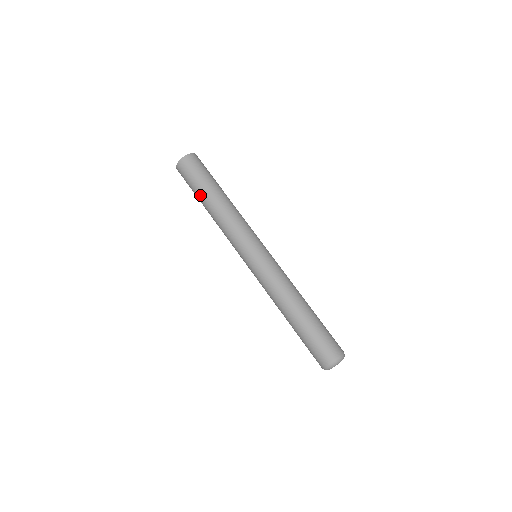
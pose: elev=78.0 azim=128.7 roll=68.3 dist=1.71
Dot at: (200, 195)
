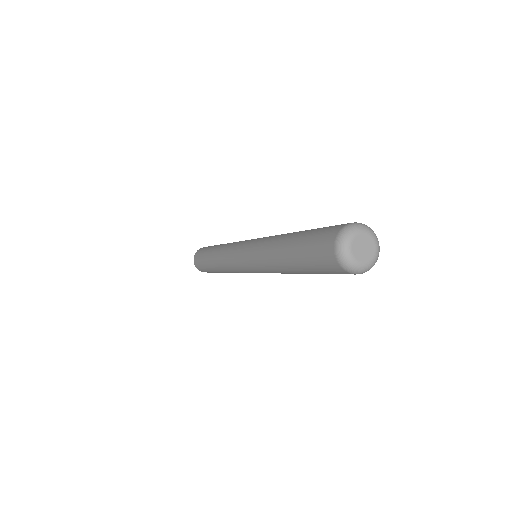
Dot at: (208, 251)
